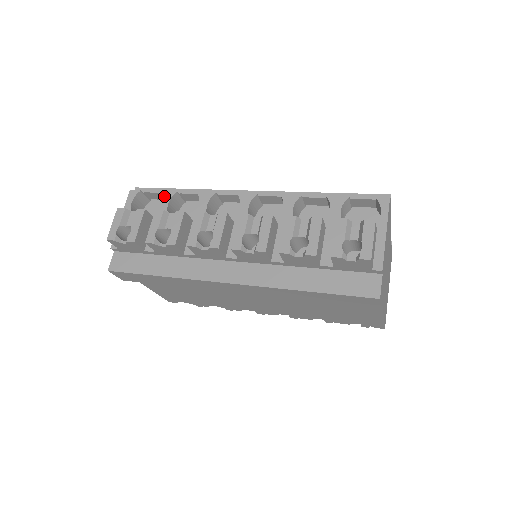
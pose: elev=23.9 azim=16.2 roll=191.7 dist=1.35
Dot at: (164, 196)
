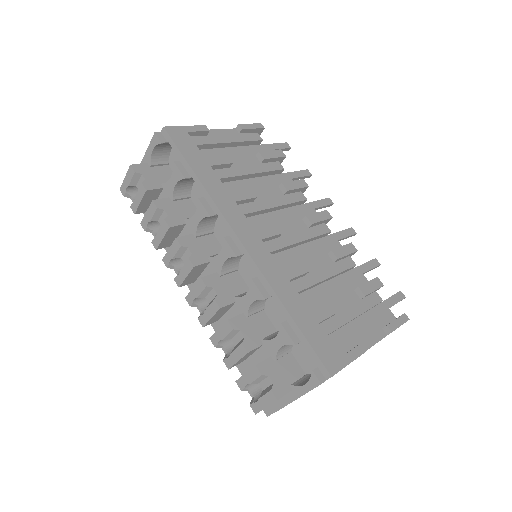
Dot at: (175, 172)
